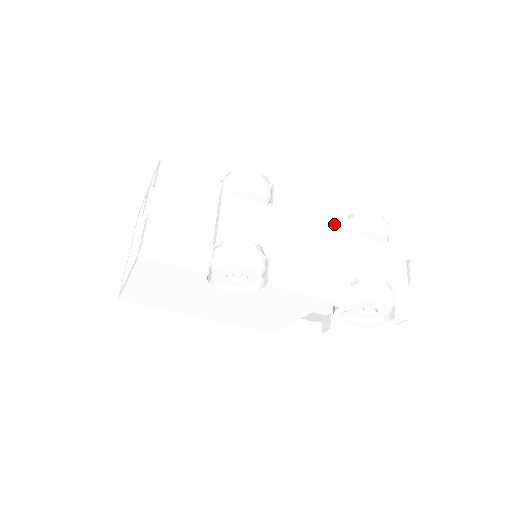
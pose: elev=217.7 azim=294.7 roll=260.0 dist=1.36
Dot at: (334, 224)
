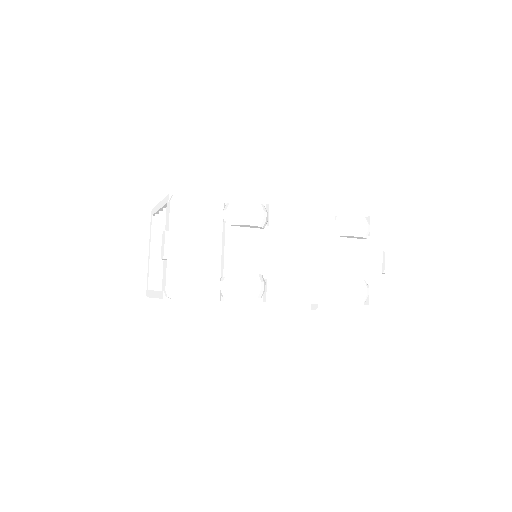
Dot at: (322, 231)
